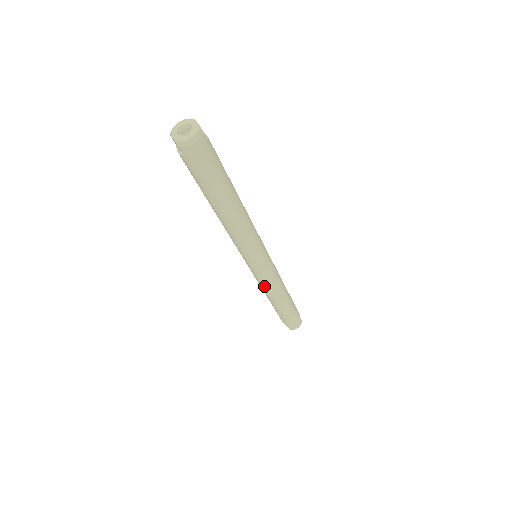
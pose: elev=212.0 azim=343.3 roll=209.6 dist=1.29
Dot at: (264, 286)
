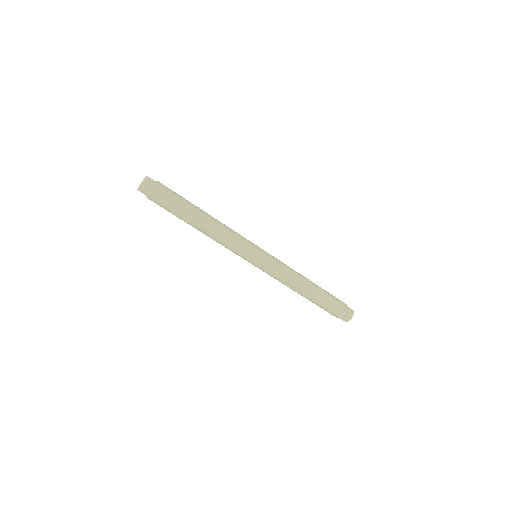
Dot at: (280, 279)
